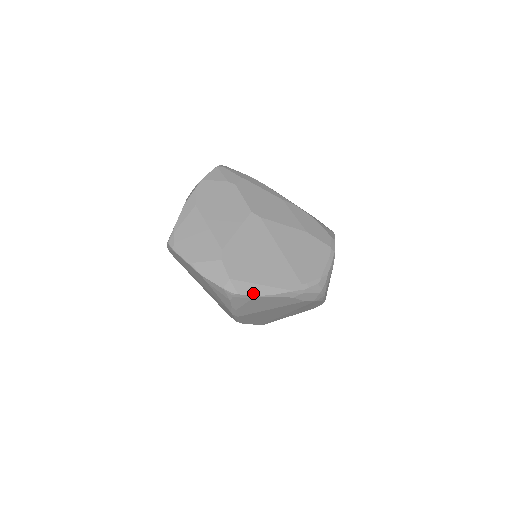
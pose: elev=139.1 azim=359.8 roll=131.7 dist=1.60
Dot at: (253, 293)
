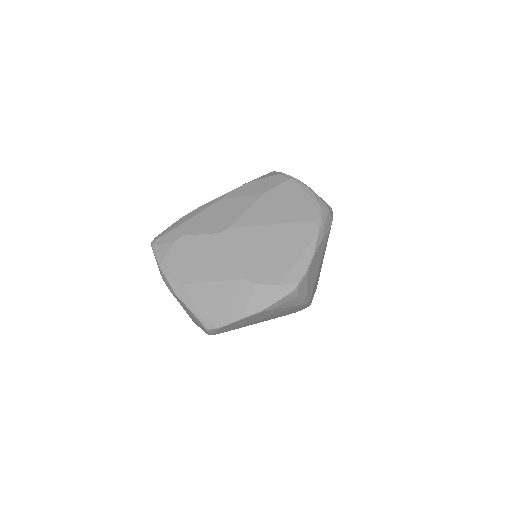
Dot at: (303, 270)
